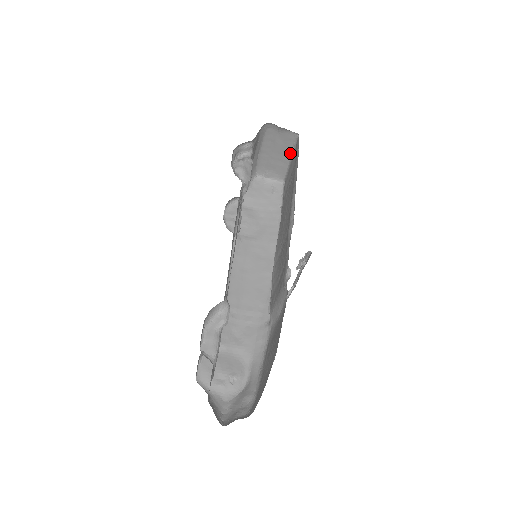
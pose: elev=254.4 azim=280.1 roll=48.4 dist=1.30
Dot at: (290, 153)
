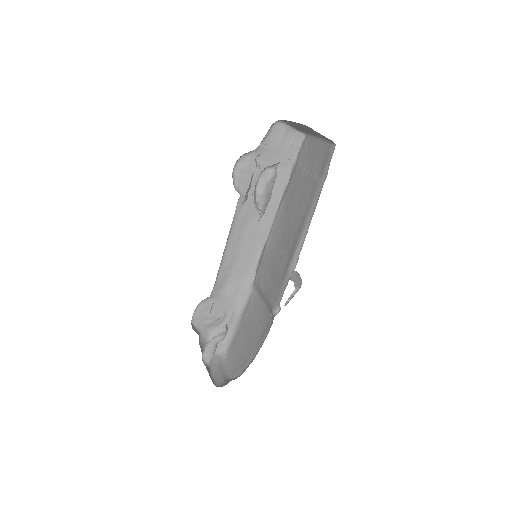
Dot at: (321, 136)
